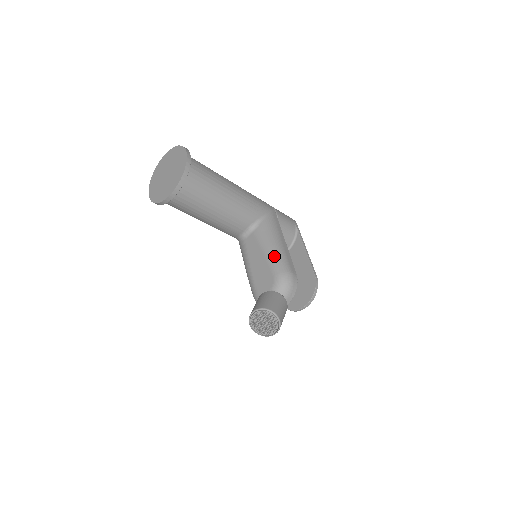
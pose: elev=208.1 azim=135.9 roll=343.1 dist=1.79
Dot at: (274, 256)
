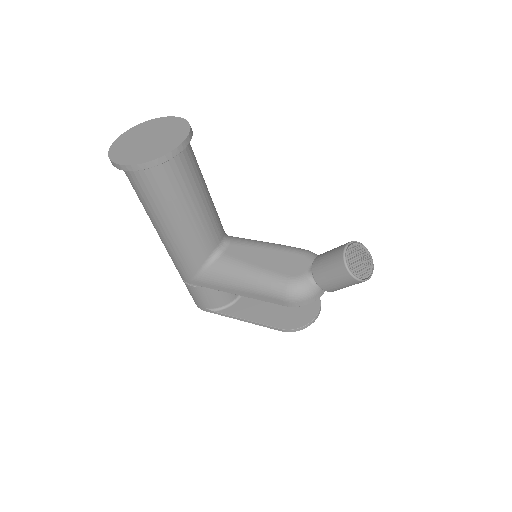
Dot at: (281, 245)
